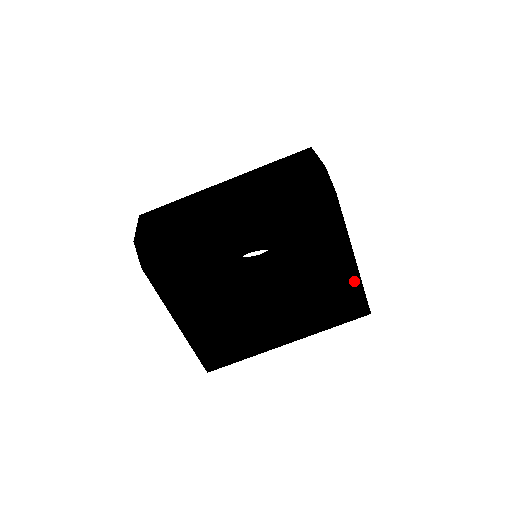
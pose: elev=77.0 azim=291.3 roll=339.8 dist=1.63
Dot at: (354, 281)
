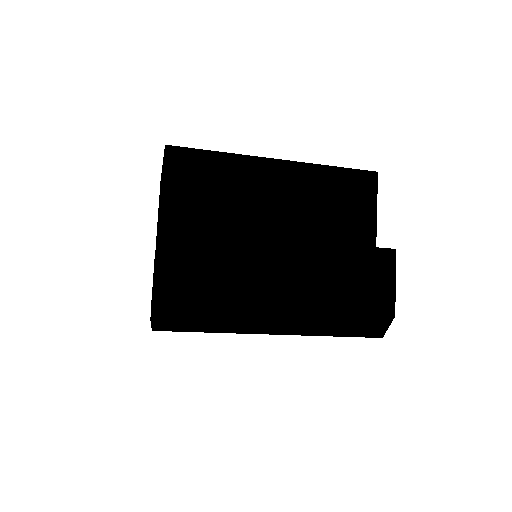
Dot at: occluded
